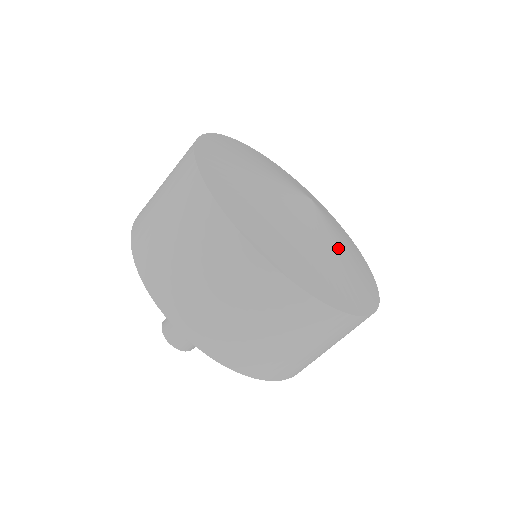
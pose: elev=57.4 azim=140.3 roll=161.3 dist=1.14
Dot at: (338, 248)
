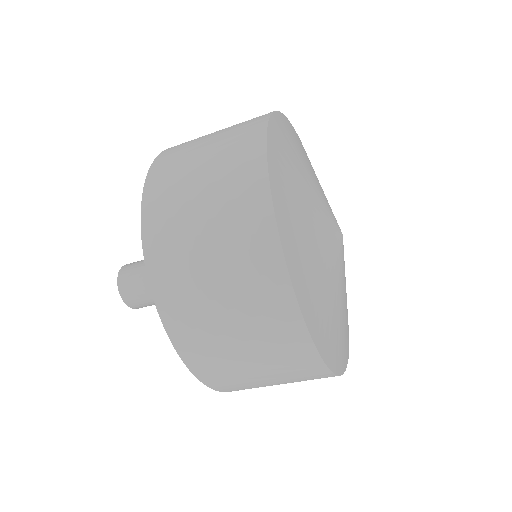
Dot at: (337, 288)
